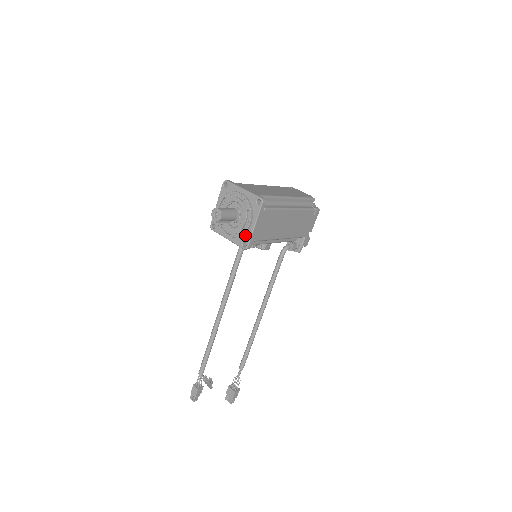
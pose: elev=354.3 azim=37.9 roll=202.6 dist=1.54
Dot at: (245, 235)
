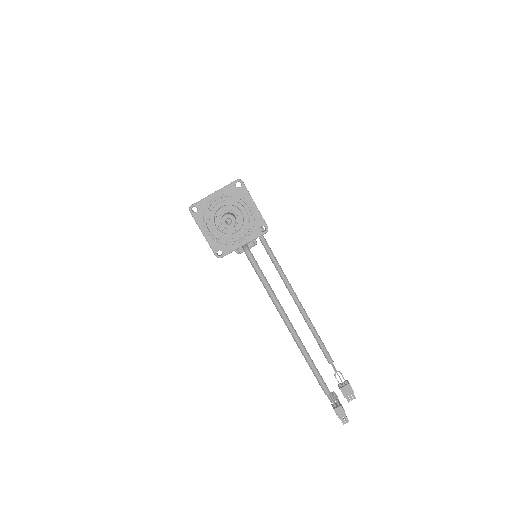
Dot at: (256, 221)
